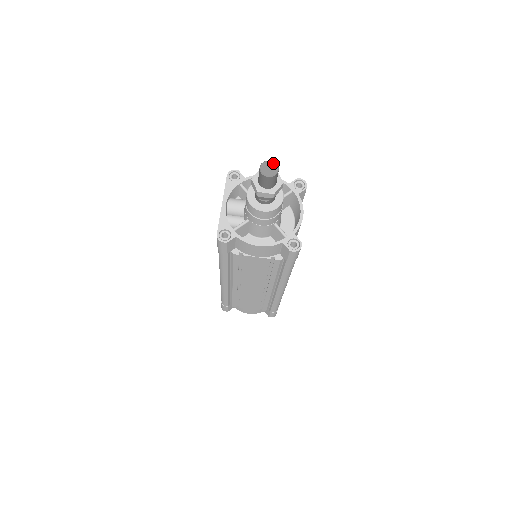
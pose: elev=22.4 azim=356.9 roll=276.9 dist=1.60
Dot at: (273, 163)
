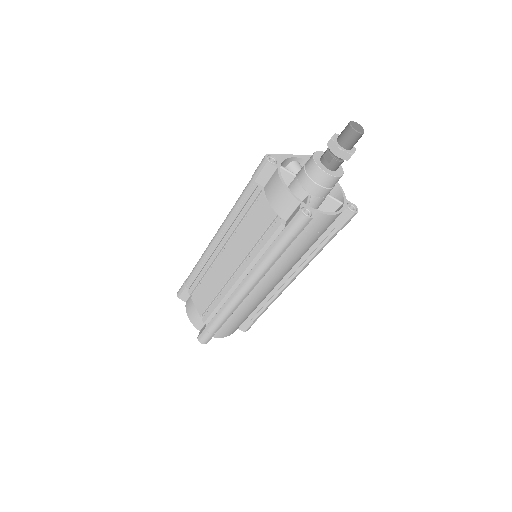
Dot at: (363, 129)
